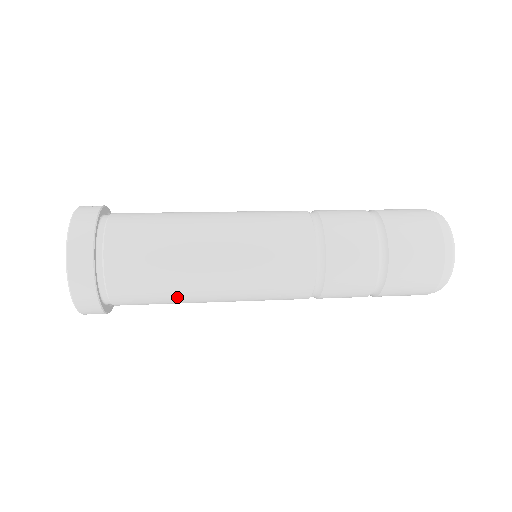
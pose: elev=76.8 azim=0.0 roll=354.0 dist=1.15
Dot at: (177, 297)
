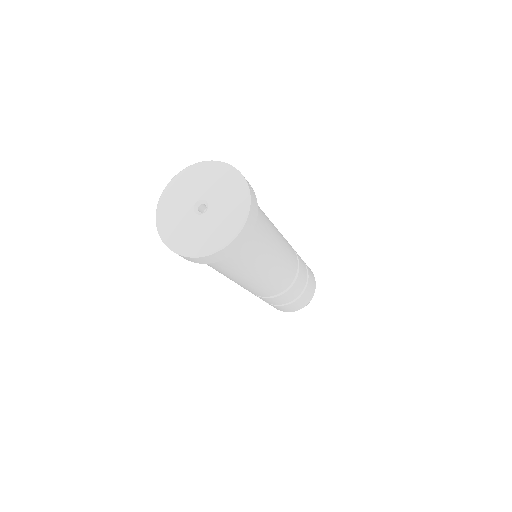
Dot at: (224, 273)
